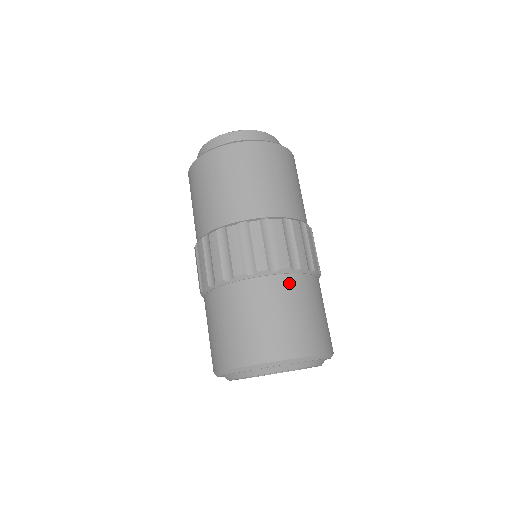
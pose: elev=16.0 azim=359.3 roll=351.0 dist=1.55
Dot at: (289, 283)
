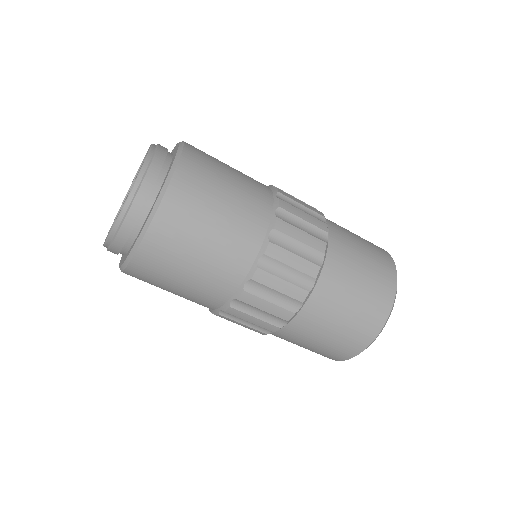
Dot at: (320, 299)
